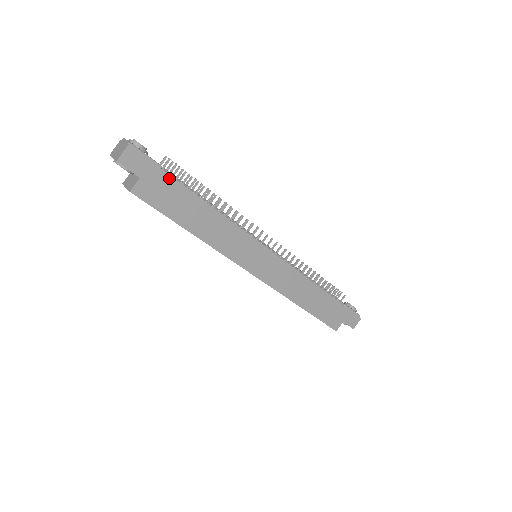
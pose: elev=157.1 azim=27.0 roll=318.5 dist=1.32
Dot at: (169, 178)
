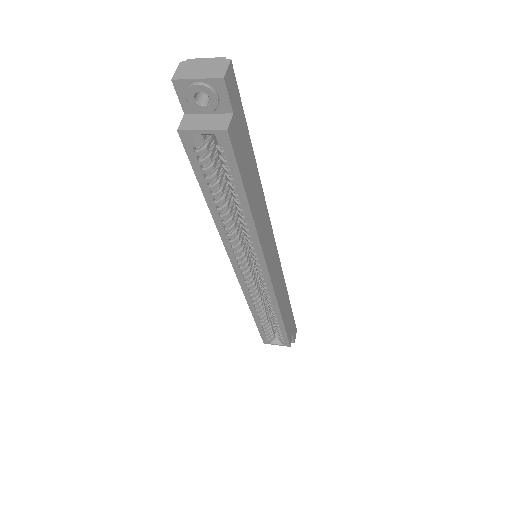
Dot at: (245, 125)
